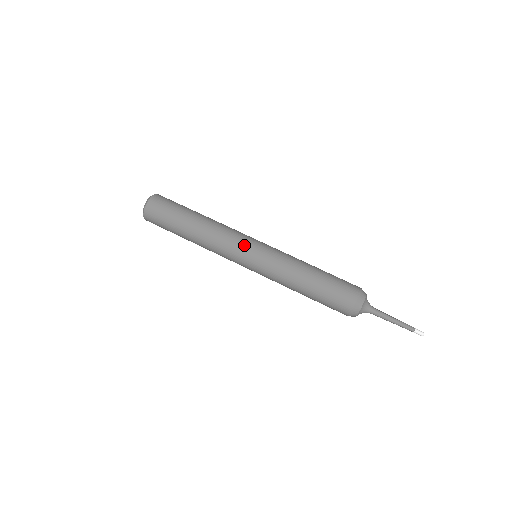
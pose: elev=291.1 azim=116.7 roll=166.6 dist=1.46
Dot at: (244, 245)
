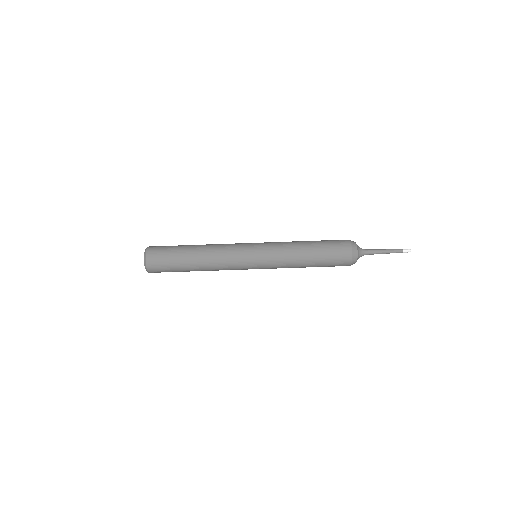
Dot at: (244, 255)
